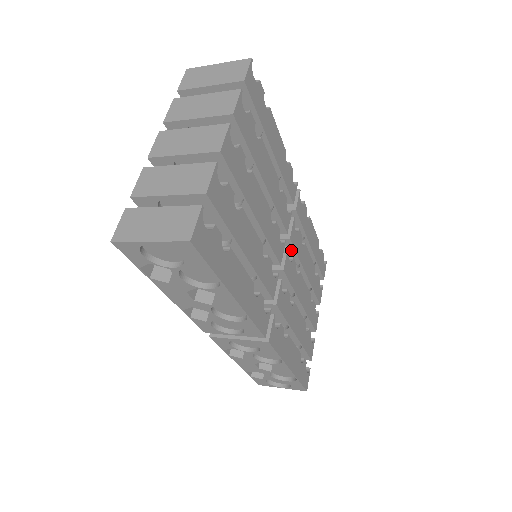
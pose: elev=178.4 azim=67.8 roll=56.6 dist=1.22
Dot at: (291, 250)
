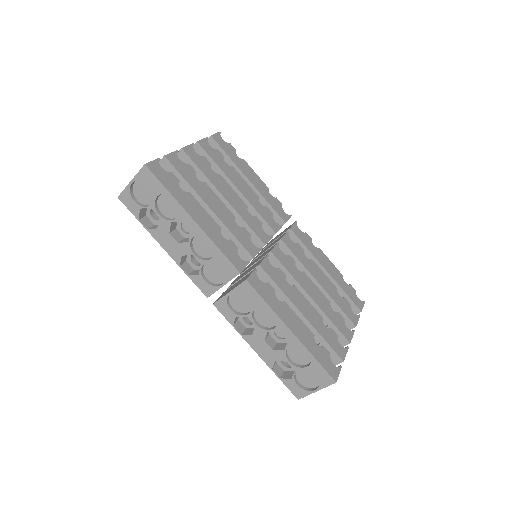
Dot at: (289, 253)
